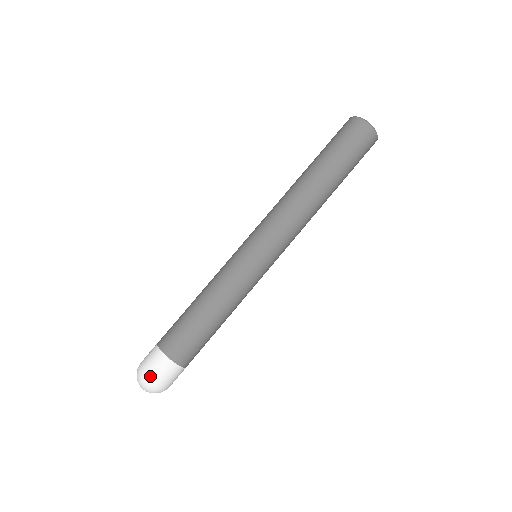
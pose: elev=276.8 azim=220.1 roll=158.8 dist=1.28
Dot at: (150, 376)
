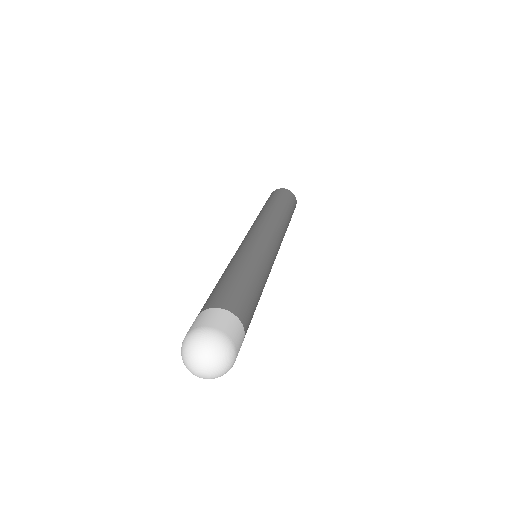
Dot at: (191, 331)
